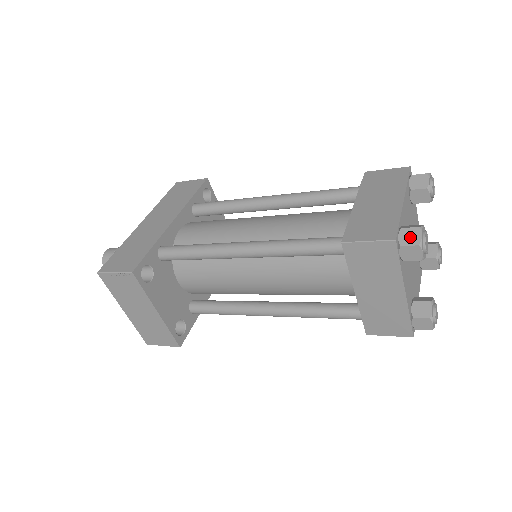
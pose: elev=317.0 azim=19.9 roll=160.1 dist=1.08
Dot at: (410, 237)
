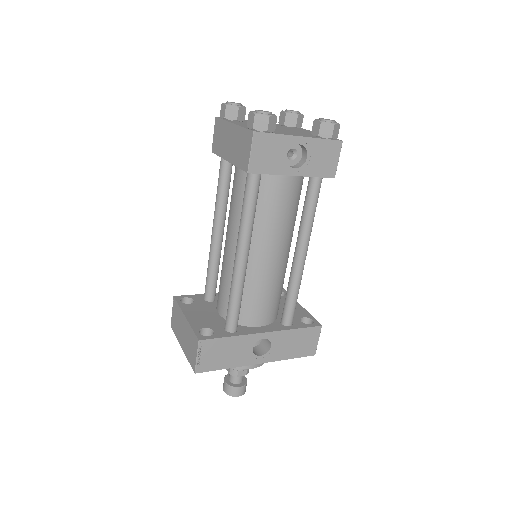
Dot at: occluded
